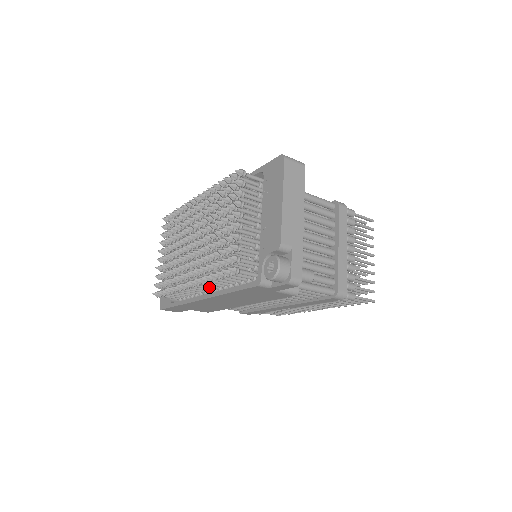
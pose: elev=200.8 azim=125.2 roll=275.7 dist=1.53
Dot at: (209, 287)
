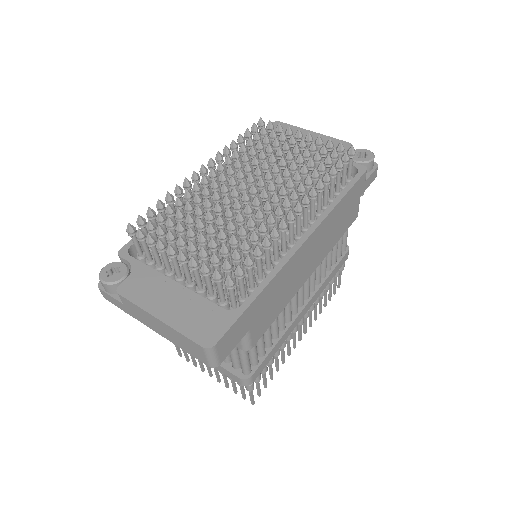
Dot at: (300, 227)
